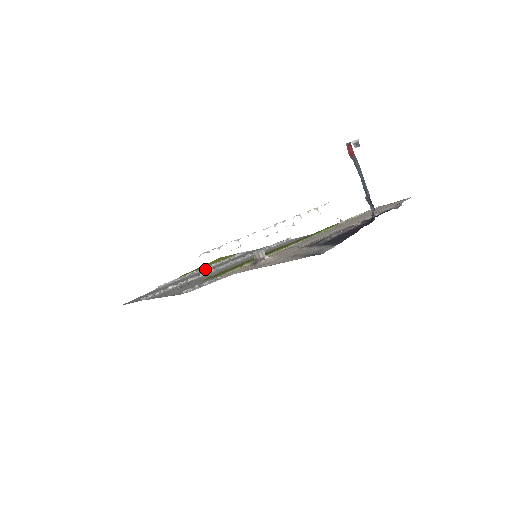
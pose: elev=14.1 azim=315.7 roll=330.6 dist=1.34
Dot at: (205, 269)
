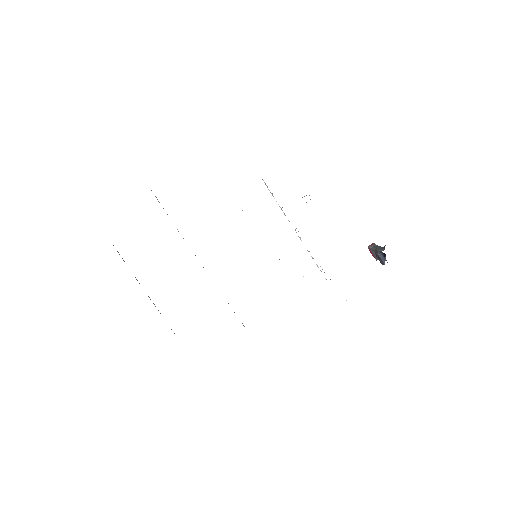
Dot at: occluded
